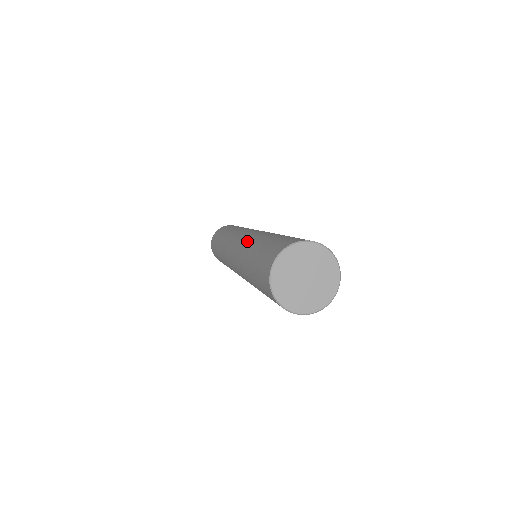
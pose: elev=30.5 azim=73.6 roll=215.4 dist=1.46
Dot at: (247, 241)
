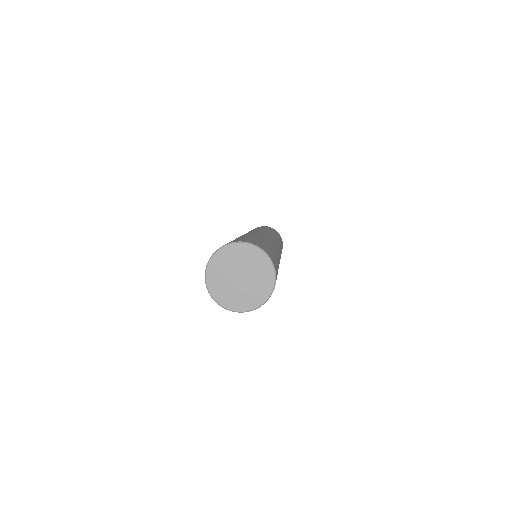
Dot at: occluded
